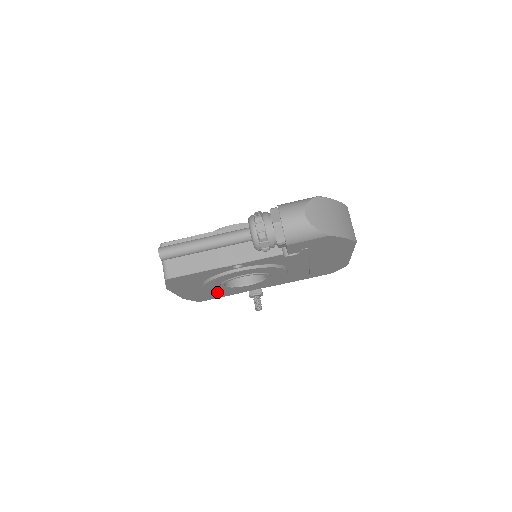
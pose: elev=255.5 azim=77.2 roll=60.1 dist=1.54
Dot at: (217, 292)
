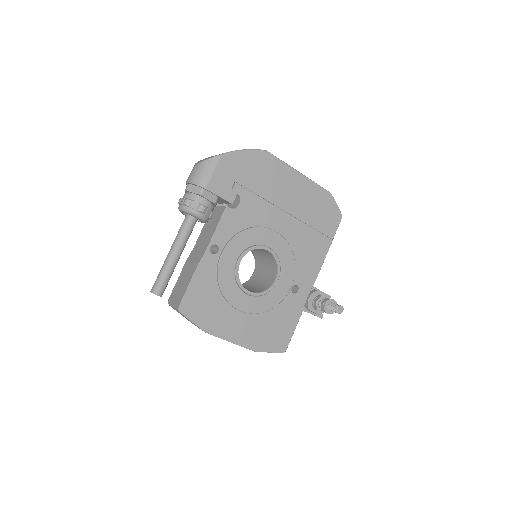
Dot at: (273, 319)
